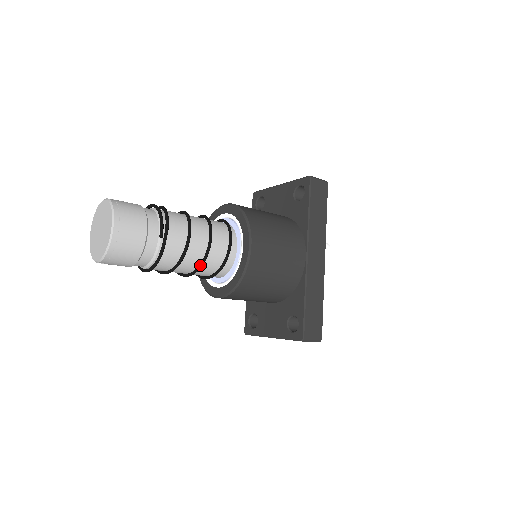
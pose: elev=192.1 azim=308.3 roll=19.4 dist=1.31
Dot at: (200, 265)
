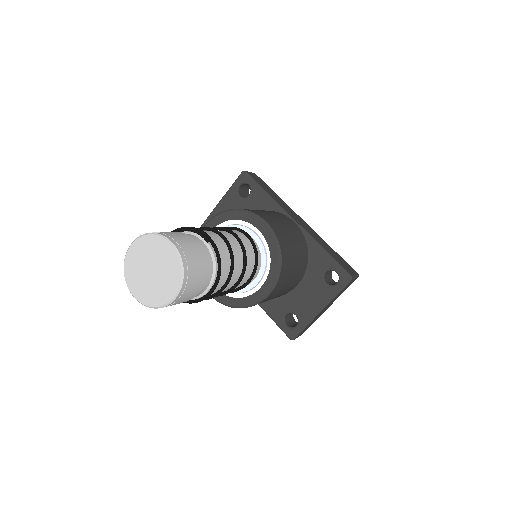
Dot at: (245, 260)
